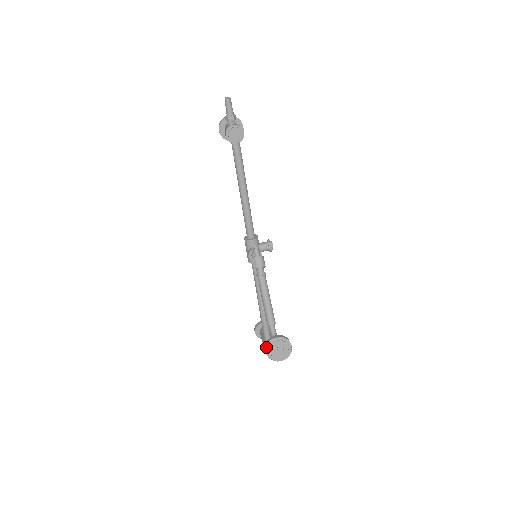
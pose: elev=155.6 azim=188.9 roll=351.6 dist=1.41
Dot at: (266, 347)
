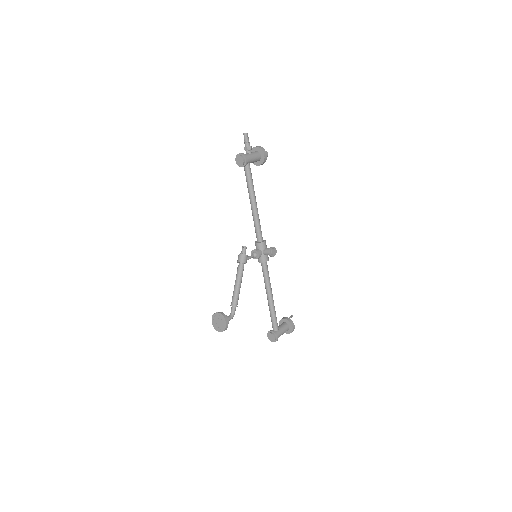
Dot at: (212, 317)
